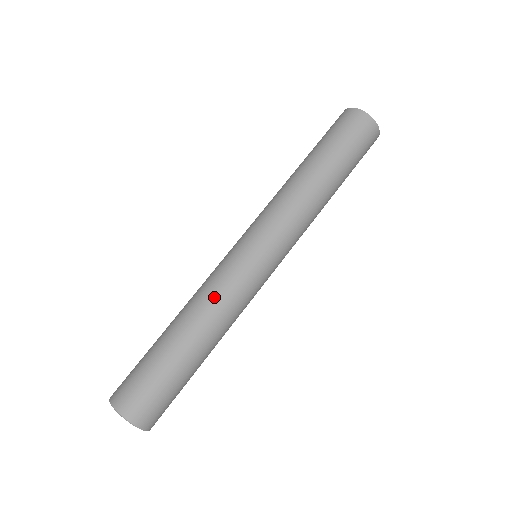
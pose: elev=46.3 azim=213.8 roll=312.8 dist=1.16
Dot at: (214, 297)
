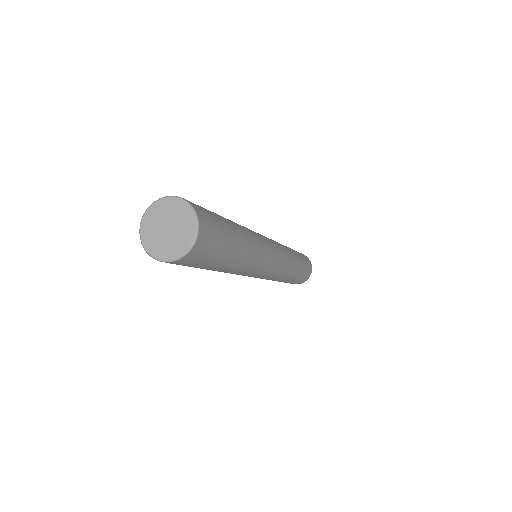
Dot at: (251, 231)
